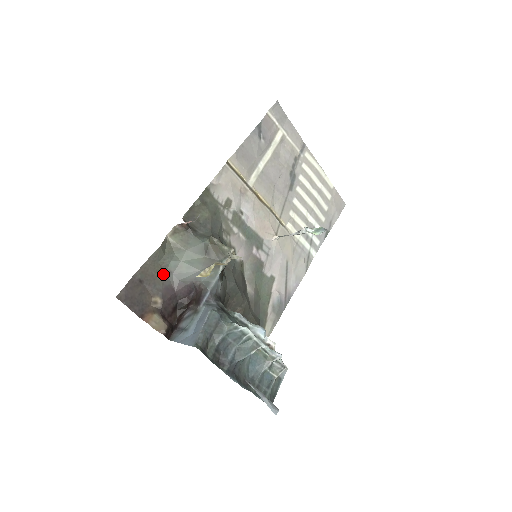
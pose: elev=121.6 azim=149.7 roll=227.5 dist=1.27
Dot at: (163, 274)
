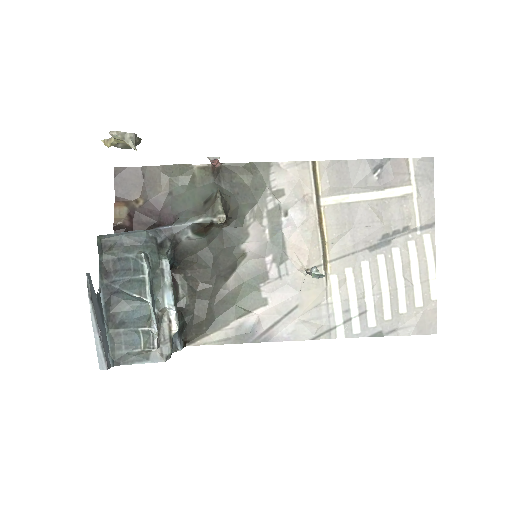
Dot at: (165, 189)
